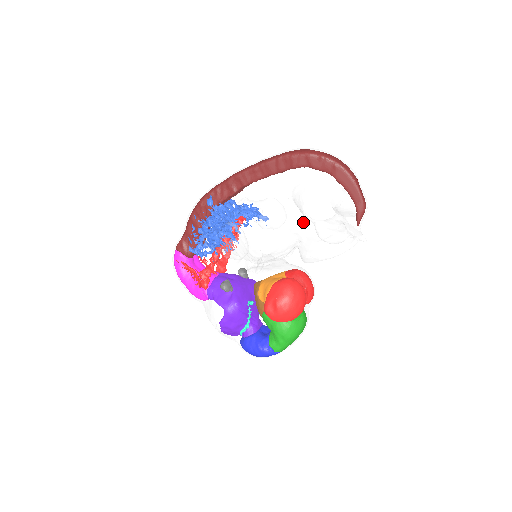
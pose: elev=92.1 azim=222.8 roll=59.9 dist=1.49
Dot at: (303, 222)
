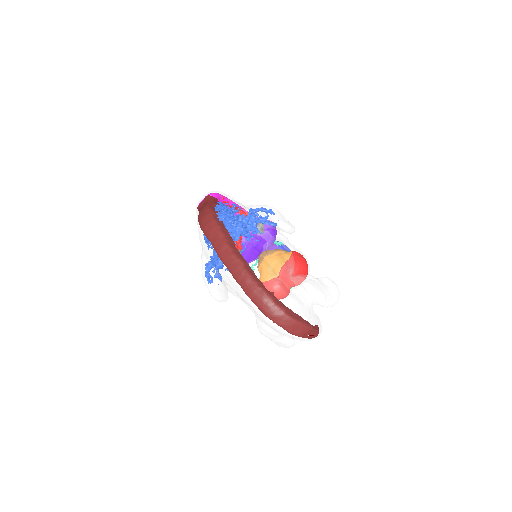
Dot at: occluded
